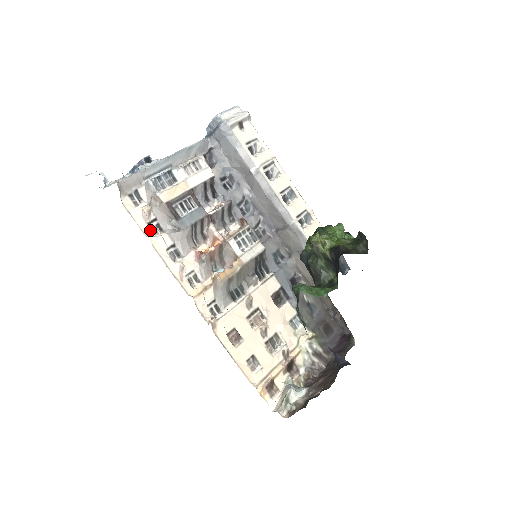
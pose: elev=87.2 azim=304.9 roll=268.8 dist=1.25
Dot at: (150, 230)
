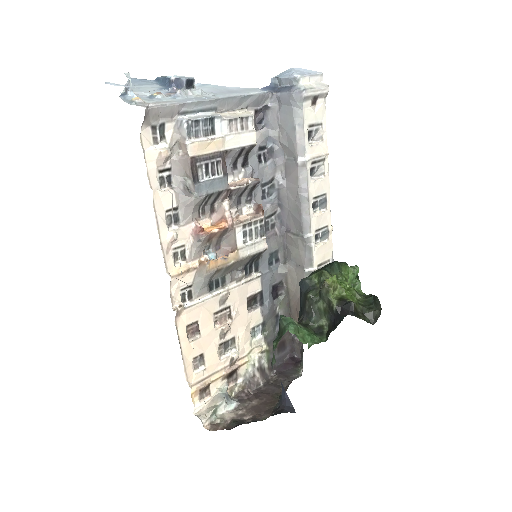
Dot at: (158, 180)
